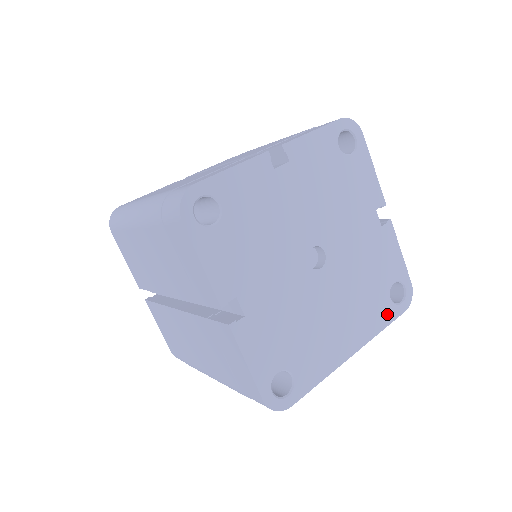
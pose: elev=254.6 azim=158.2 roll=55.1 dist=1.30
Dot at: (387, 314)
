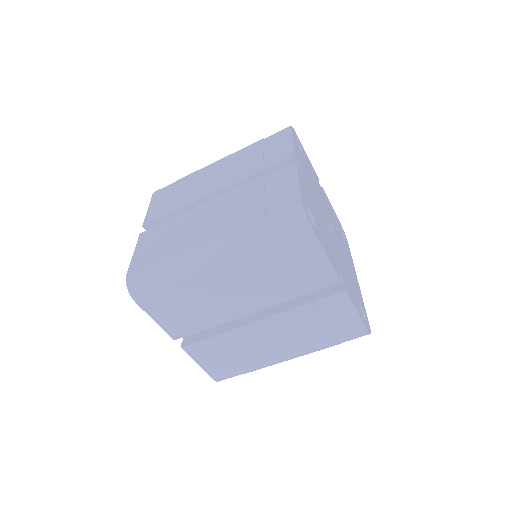
Dot at: (348, 249)
